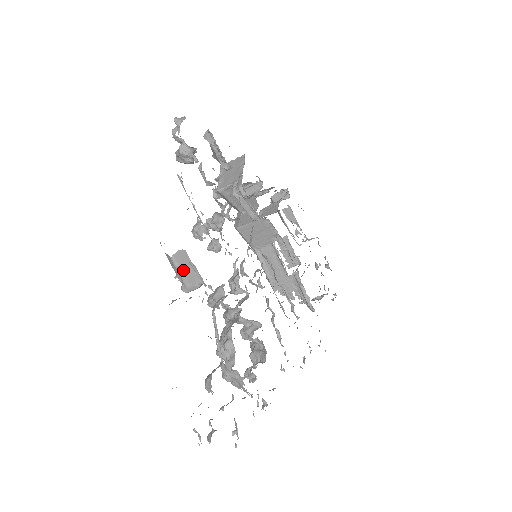
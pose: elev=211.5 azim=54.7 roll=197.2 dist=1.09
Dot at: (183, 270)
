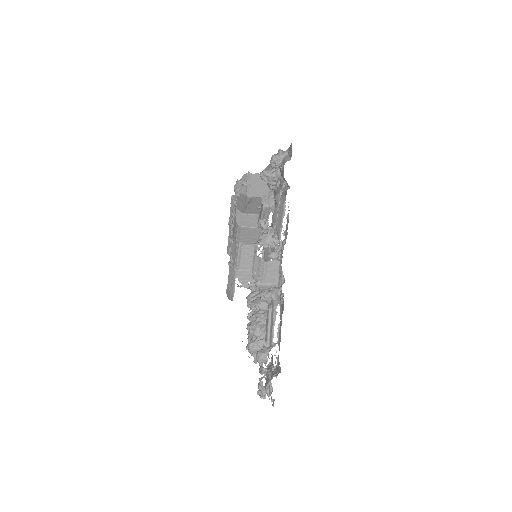
Dot at: (268, 273)
